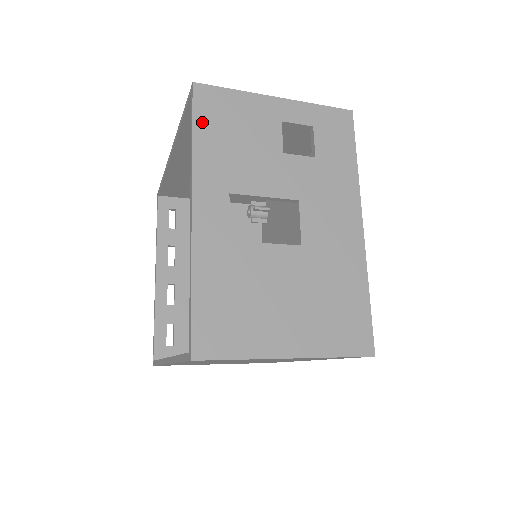
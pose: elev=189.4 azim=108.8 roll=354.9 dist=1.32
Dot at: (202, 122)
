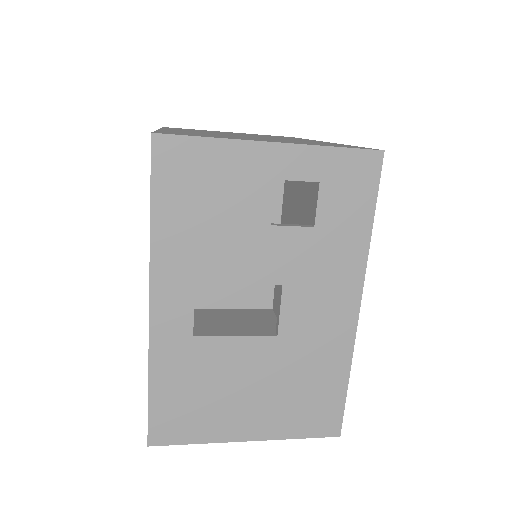
Dot at: (163, 193)
